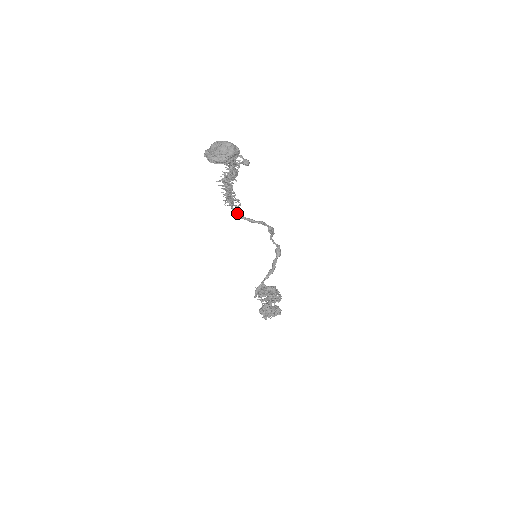
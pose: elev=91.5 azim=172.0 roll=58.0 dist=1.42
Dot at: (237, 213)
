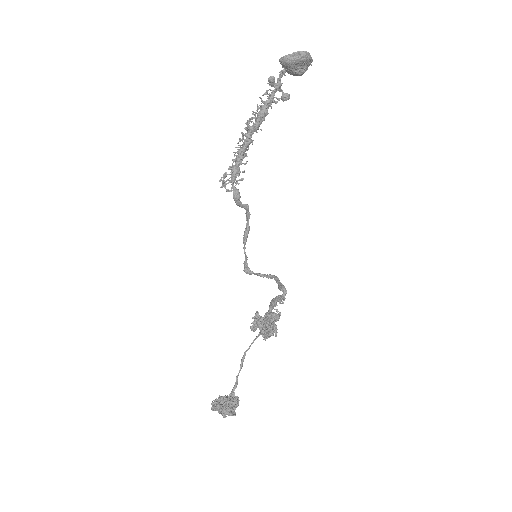
Dot at: (238, 192)
